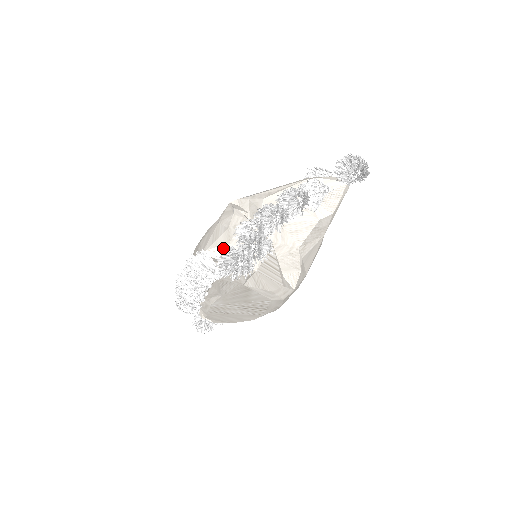
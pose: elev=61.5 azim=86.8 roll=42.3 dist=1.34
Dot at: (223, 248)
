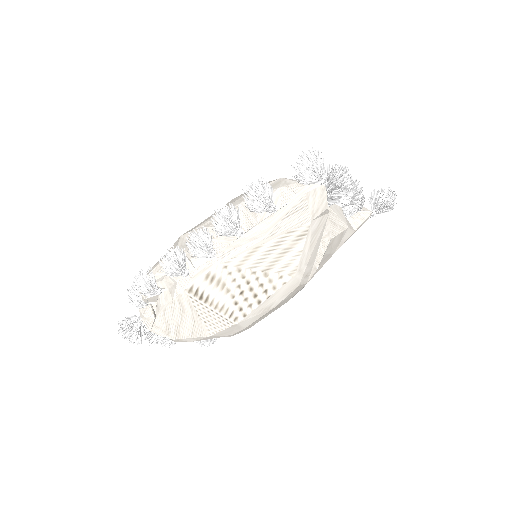
Dot at: occluded
